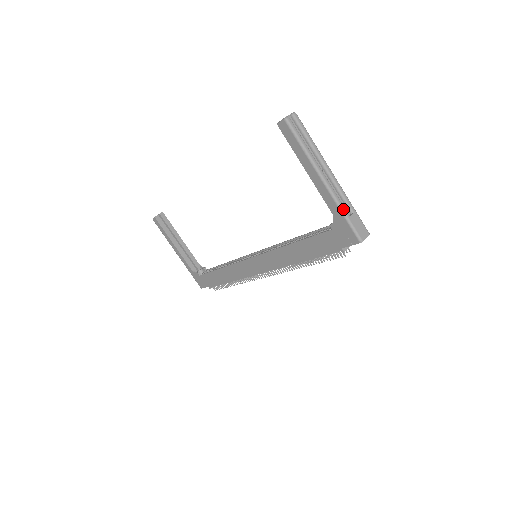
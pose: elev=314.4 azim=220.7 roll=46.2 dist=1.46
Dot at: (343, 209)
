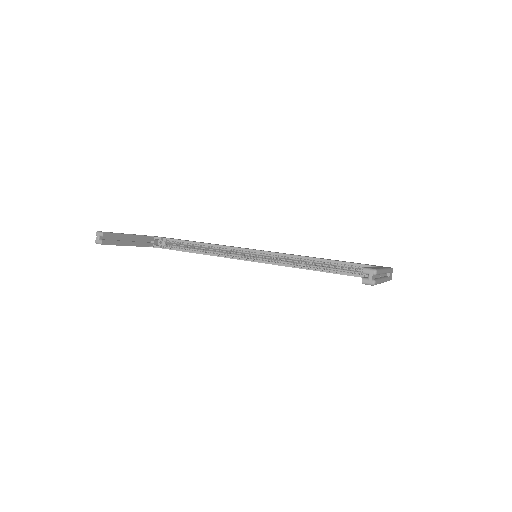
Dot at: (388, 280)
